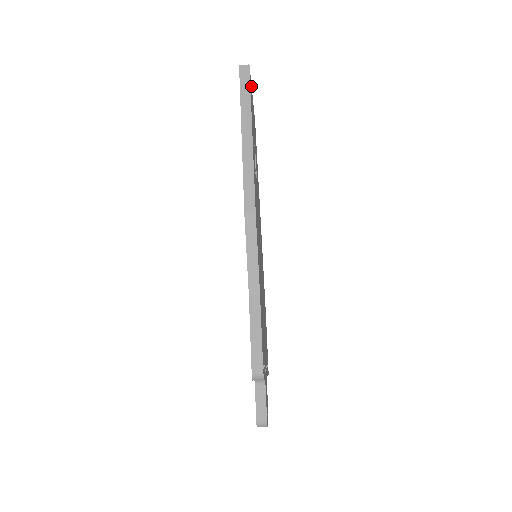
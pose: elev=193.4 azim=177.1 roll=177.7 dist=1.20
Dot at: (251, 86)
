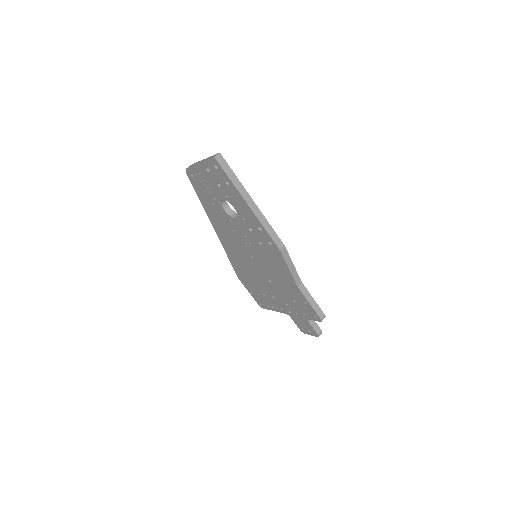
Dot at: occluded
